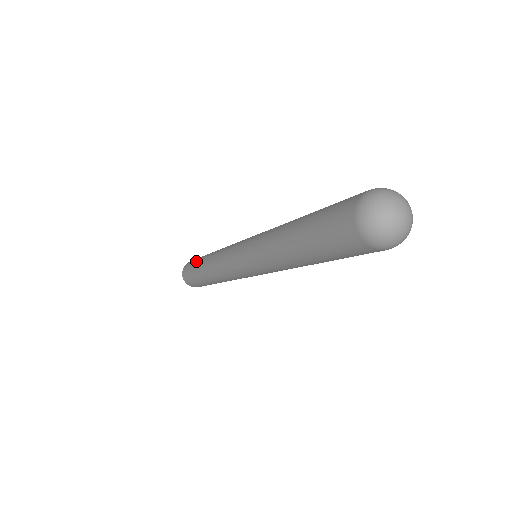
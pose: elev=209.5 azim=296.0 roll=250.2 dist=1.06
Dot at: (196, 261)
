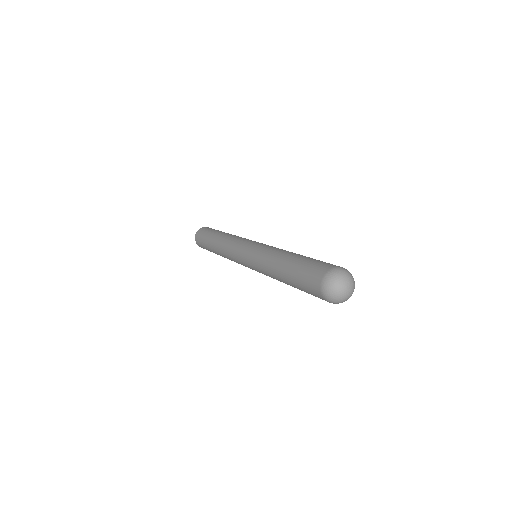
Dot at: (216, 230)
